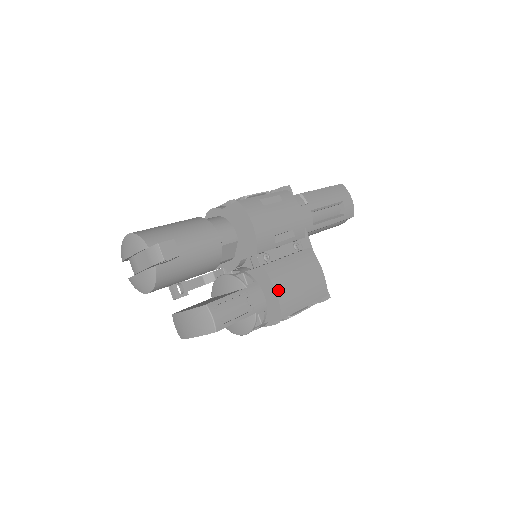
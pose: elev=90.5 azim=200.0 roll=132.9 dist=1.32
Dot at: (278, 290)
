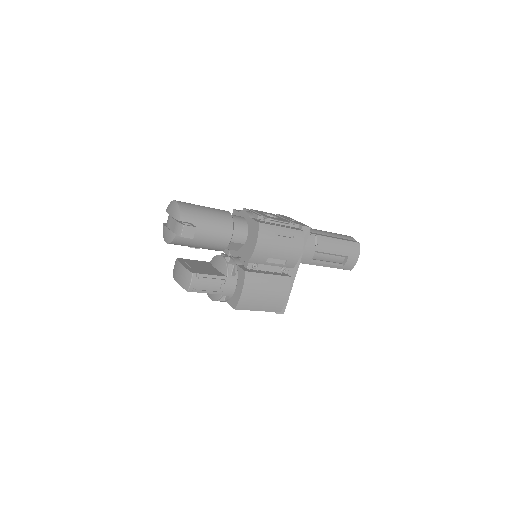
Dot at: (244, 292)
